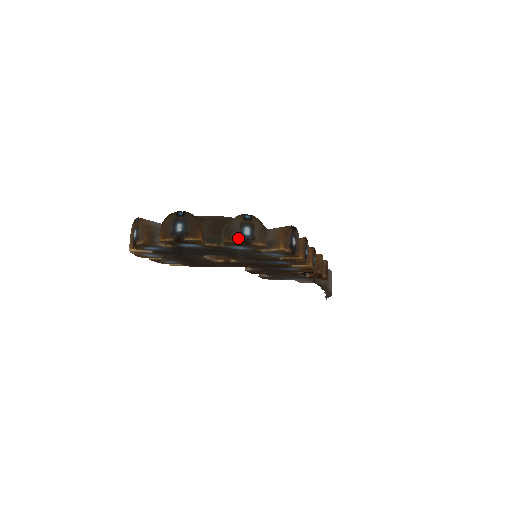
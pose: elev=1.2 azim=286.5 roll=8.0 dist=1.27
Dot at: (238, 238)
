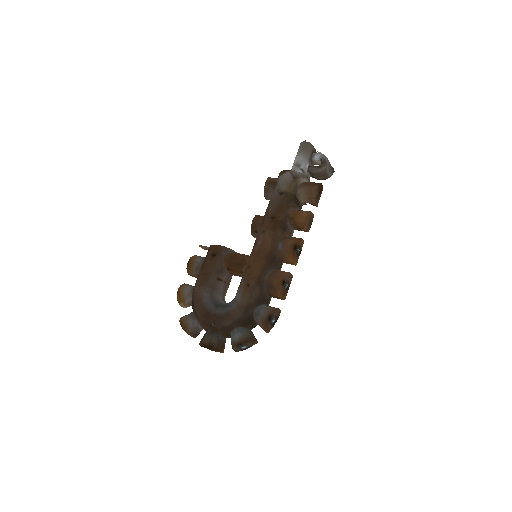
Dot at: (241, 350)
